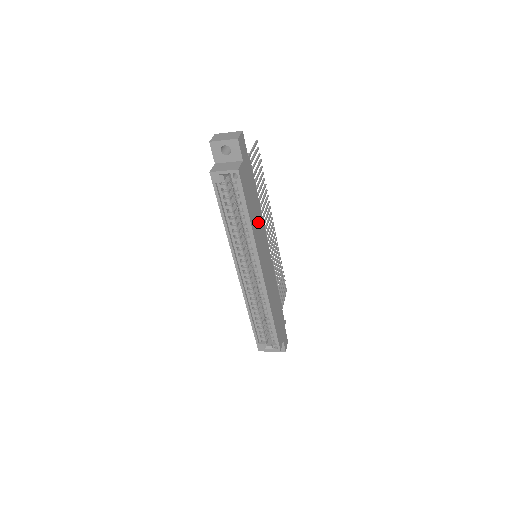
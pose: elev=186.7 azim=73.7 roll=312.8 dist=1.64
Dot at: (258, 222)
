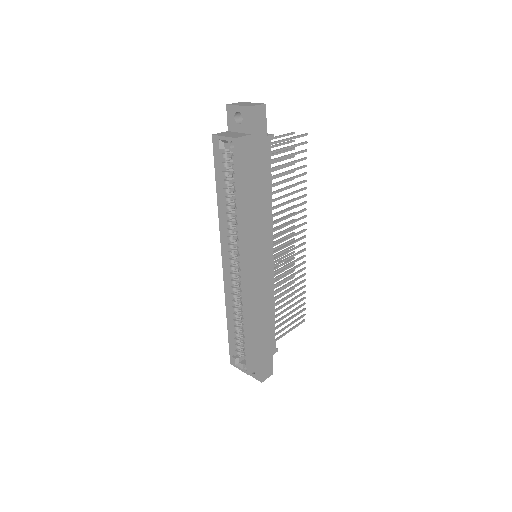
Dot at: (259, 214)
